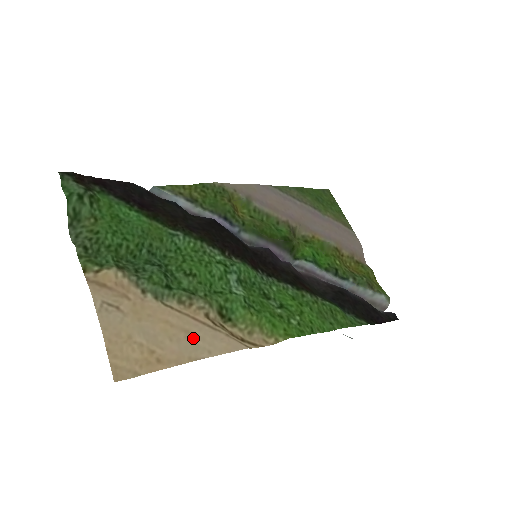
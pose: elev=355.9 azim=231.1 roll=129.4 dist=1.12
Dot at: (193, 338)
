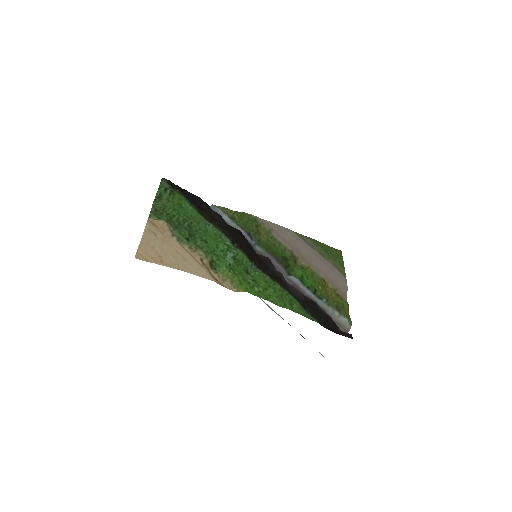
Dot at: (186, 262)
